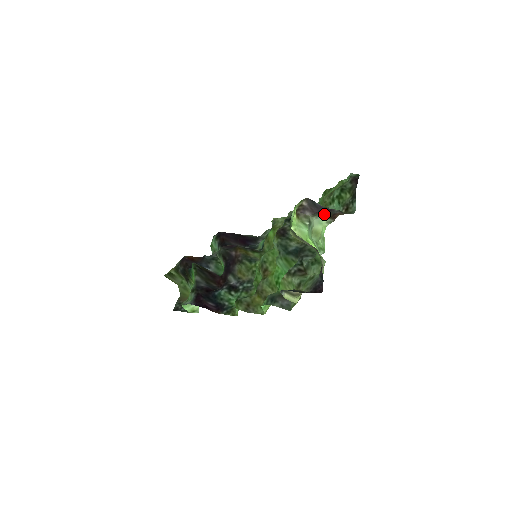
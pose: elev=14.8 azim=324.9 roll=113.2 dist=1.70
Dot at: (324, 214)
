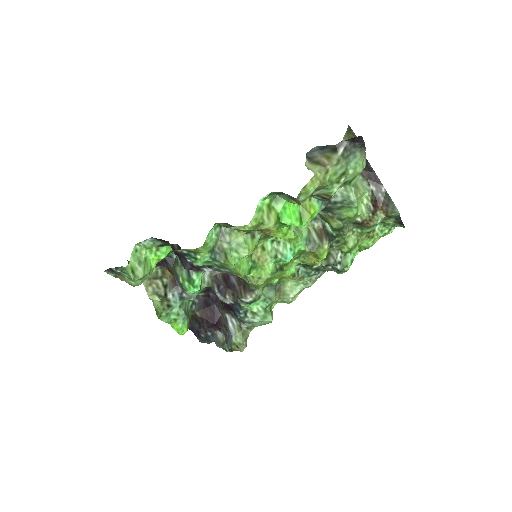
Dot at: (370, 186)
